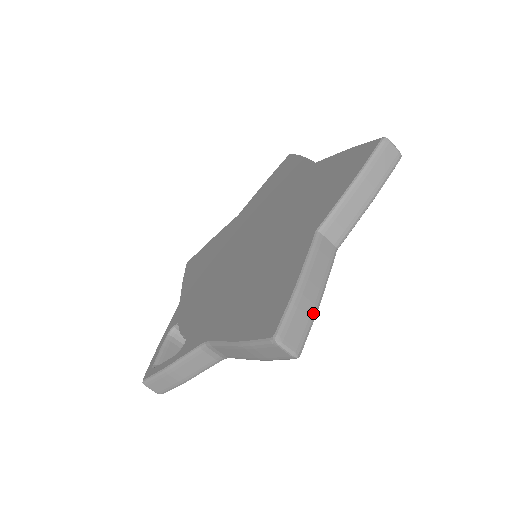
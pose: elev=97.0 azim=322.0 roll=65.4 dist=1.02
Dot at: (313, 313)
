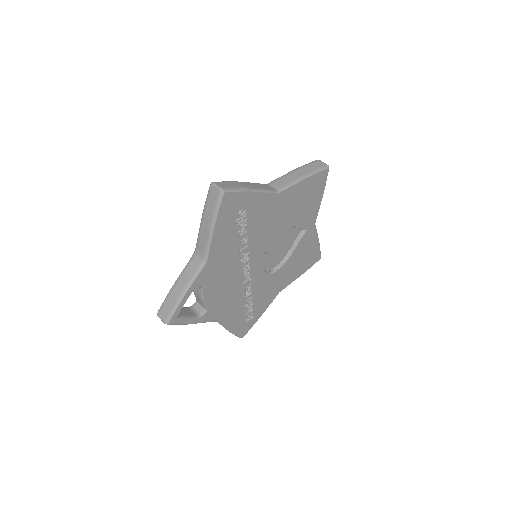
Dot at: (243, 188)
